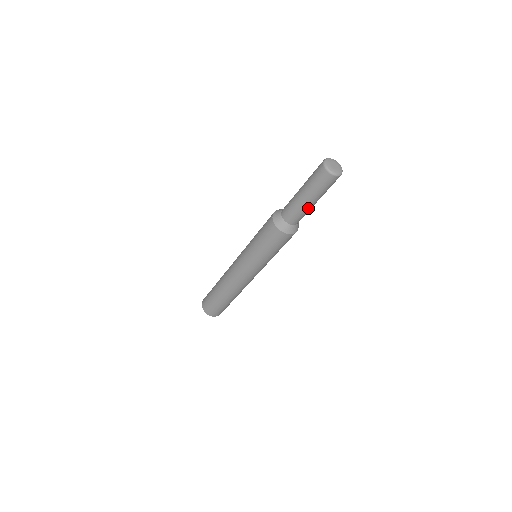
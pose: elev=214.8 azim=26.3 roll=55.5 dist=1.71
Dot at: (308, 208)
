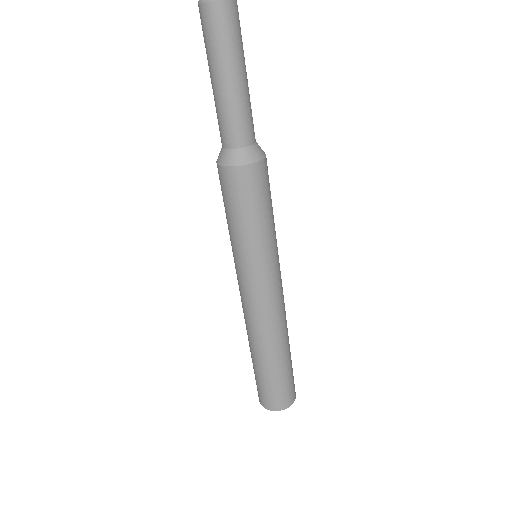
Dot at: (230, 98)
